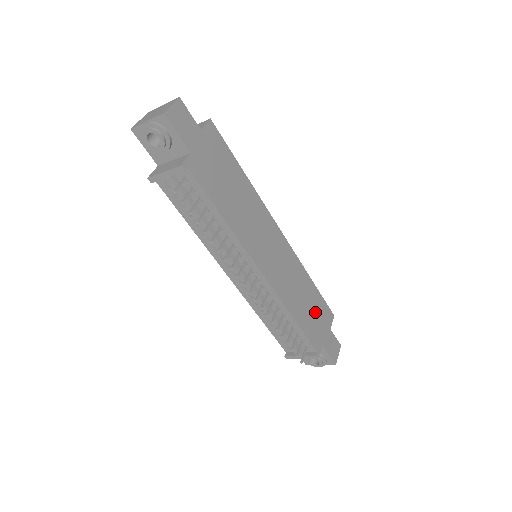
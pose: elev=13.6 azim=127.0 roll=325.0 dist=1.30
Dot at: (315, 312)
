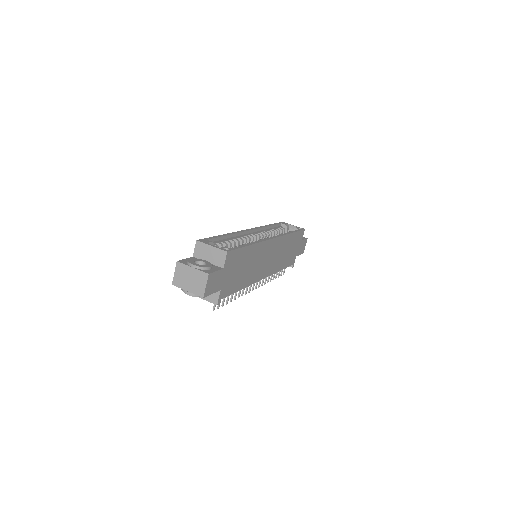
Dot at: (293, 247)
